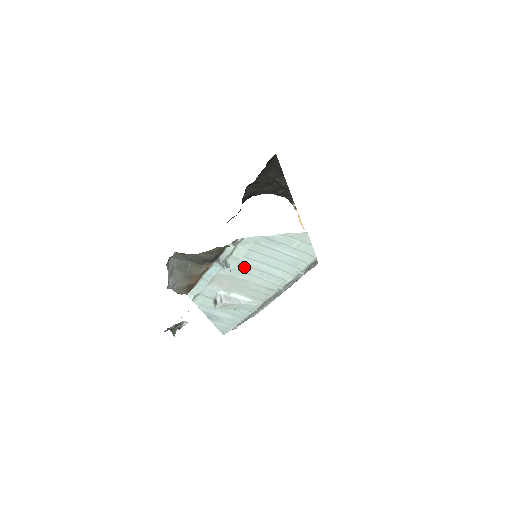
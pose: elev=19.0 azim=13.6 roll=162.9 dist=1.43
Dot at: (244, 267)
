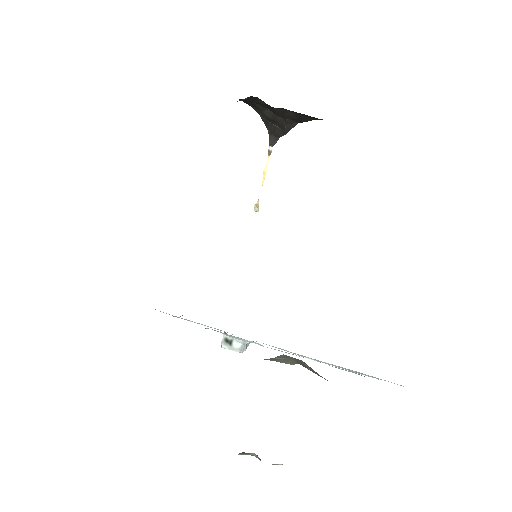
Dot at: occluded
